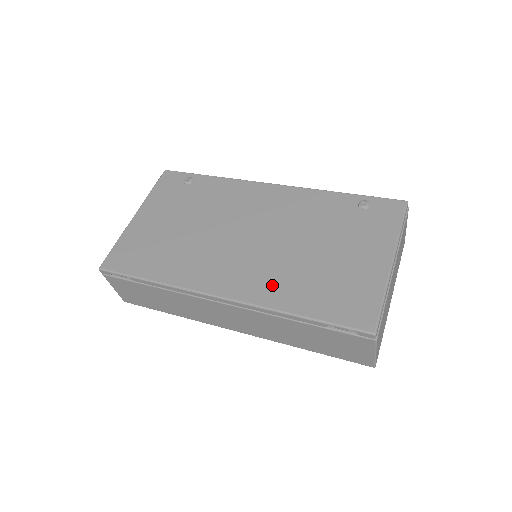
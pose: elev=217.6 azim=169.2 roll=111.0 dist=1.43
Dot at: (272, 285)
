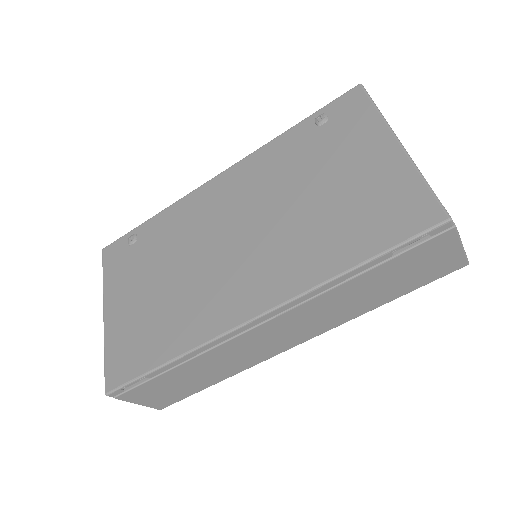
Dot at: (298, 262)
